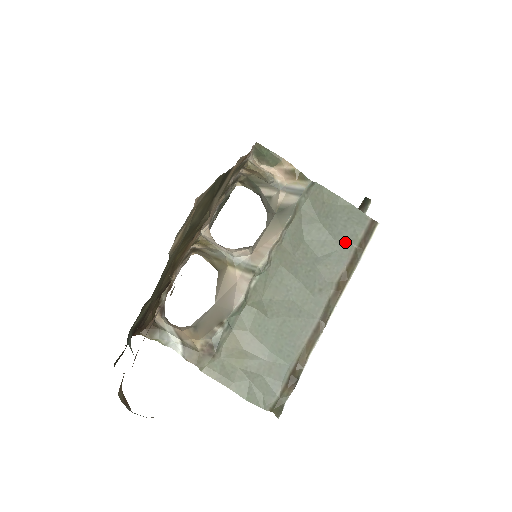
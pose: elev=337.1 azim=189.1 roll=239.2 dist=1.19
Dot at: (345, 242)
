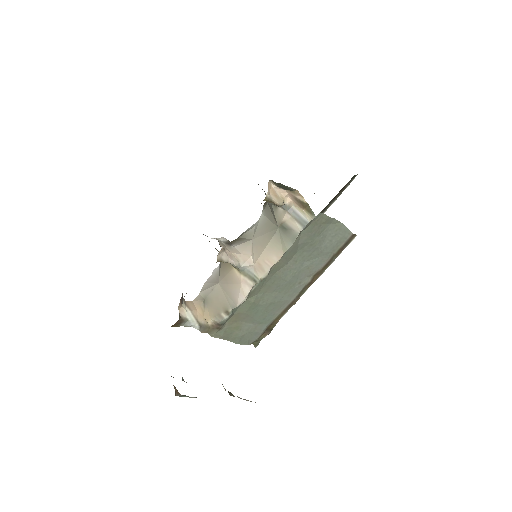
Dot at: (327, 252)
